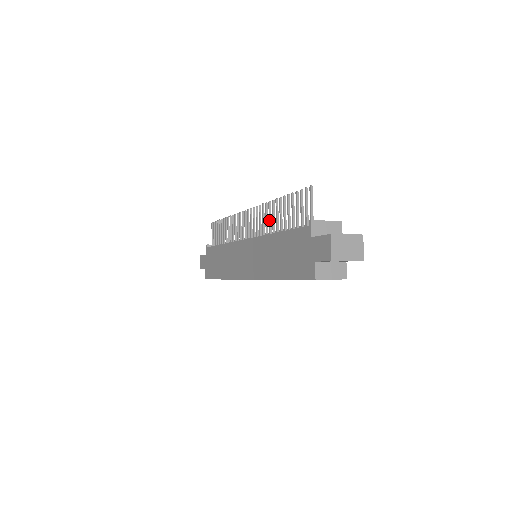
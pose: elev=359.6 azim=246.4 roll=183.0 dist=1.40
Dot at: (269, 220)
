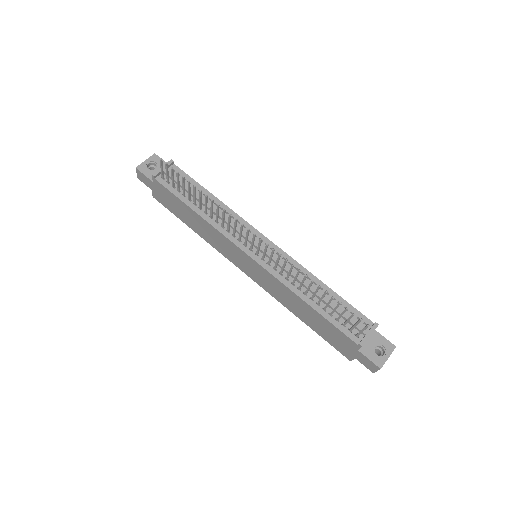
Dot at: (295, 279)
